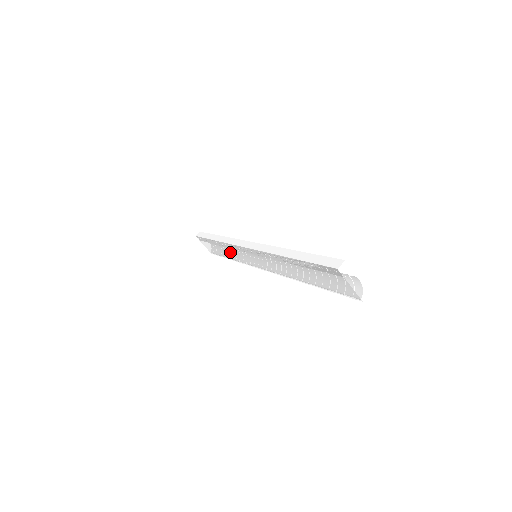
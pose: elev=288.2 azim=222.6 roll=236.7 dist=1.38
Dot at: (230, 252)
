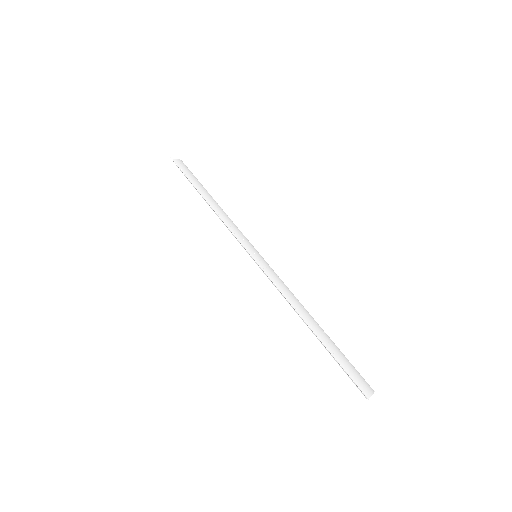
Dot at: occluded
